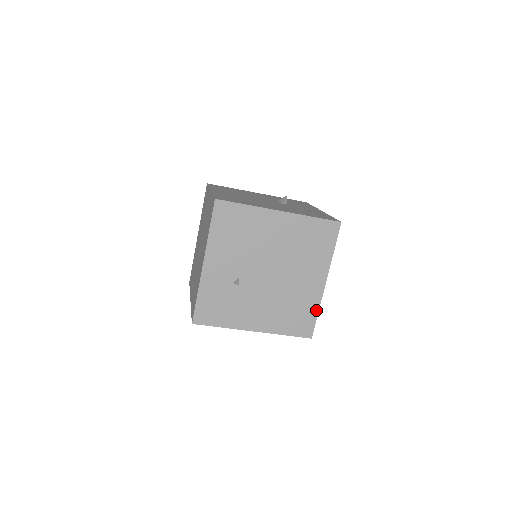
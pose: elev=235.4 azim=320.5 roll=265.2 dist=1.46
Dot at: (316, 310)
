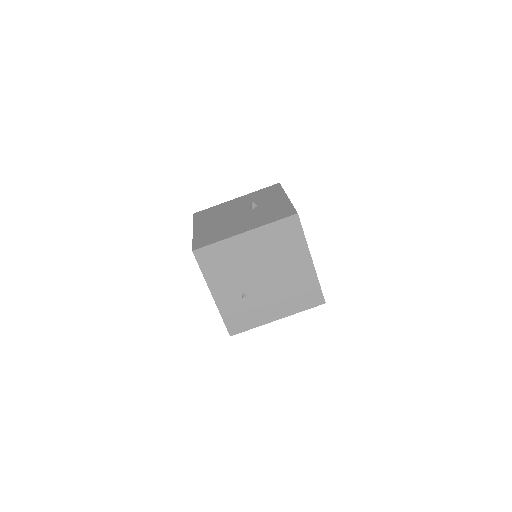
Dot at: (317, 283)
